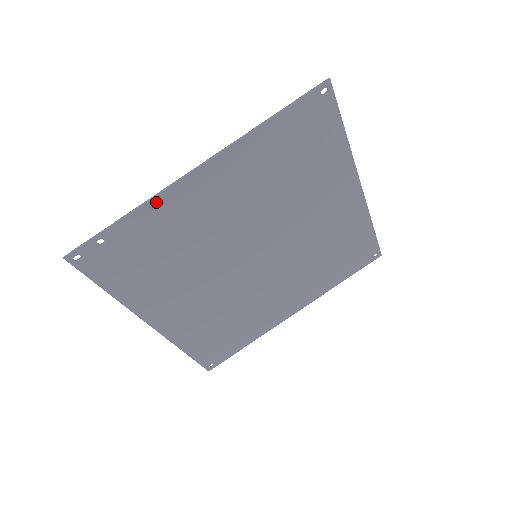
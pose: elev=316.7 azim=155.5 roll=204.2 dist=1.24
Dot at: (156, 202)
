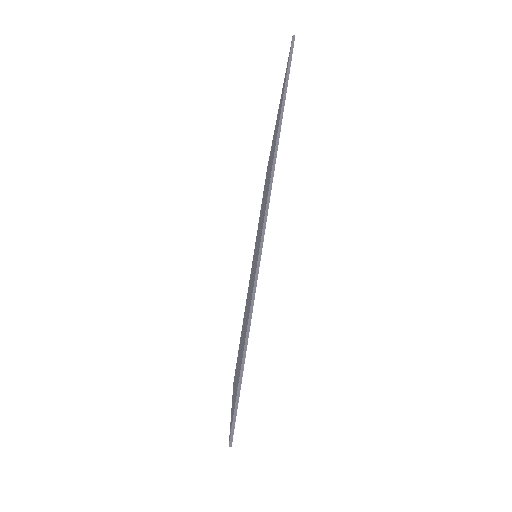
Dot at: (254, 296)
